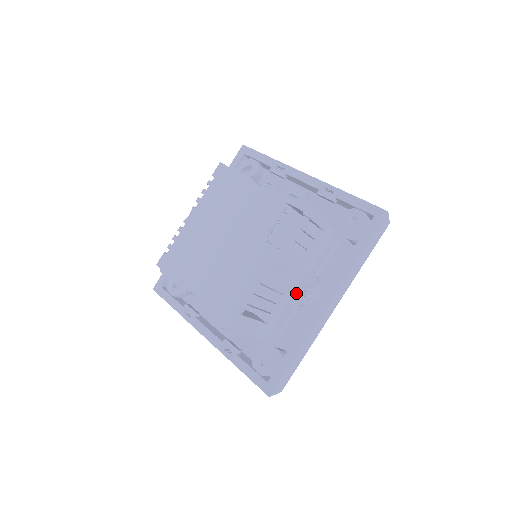
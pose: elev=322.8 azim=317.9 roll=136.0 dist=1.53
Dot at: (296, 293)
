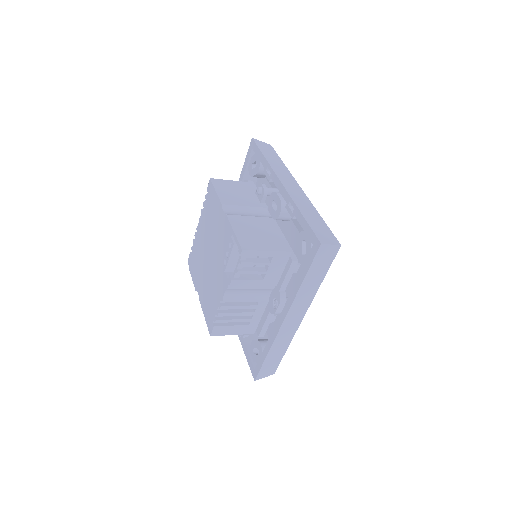
Dot at: (269, 302)
